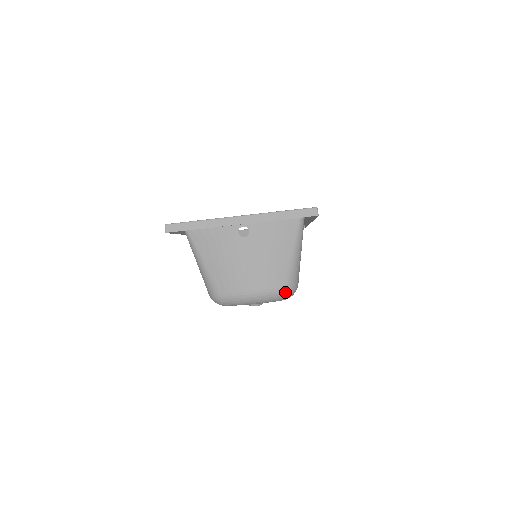
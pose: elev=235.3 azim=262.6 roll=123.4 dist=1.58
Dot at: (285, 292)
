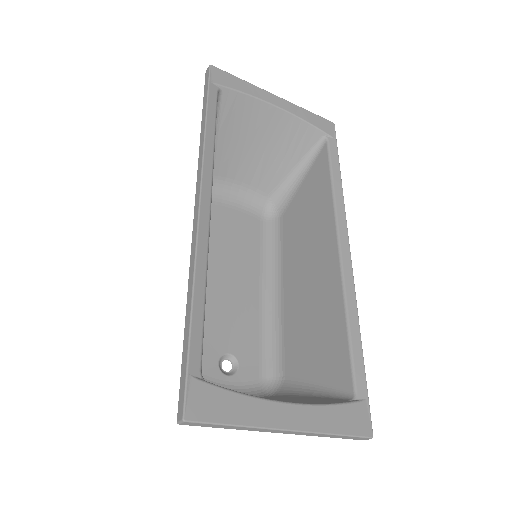
Dot at: (268, 396)
